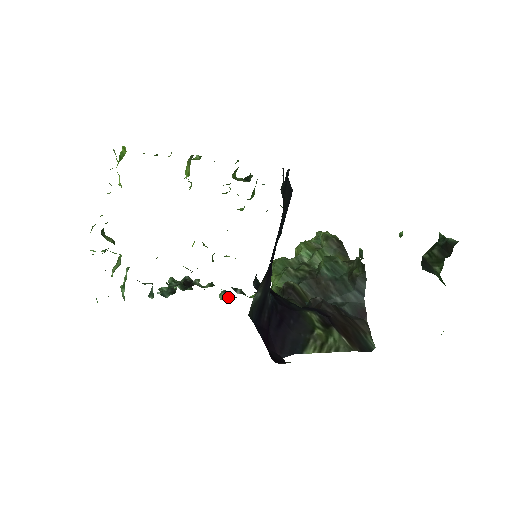
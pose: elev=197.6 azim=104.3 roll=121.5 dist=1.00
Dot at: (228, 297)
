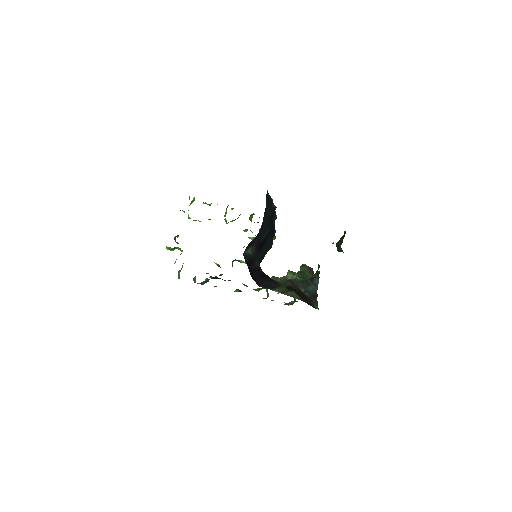
Dot at: (239, 291)
